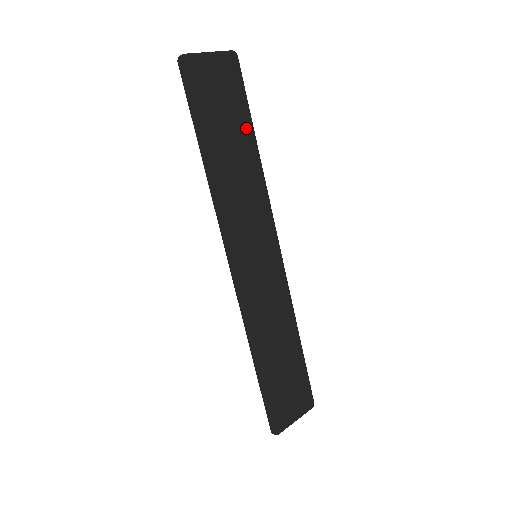
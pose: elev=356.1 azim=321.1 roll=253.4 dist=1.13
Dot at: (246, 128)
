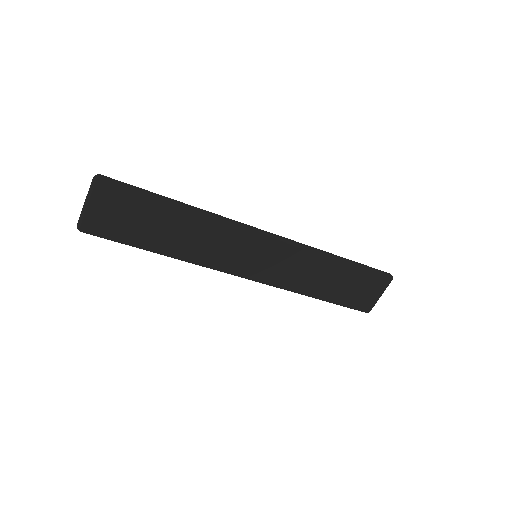
Dot at: (162, 209)
